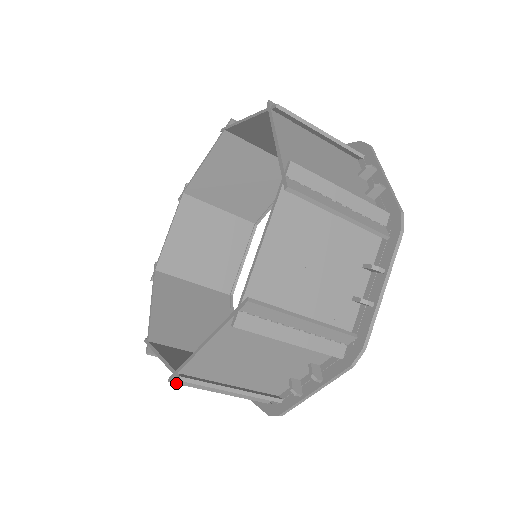
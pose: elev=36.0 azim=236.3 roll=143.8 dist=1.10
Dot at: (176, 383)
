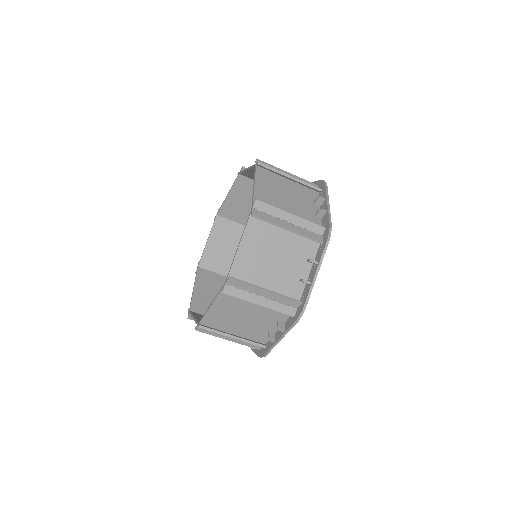
Dot at: (227, 294)
